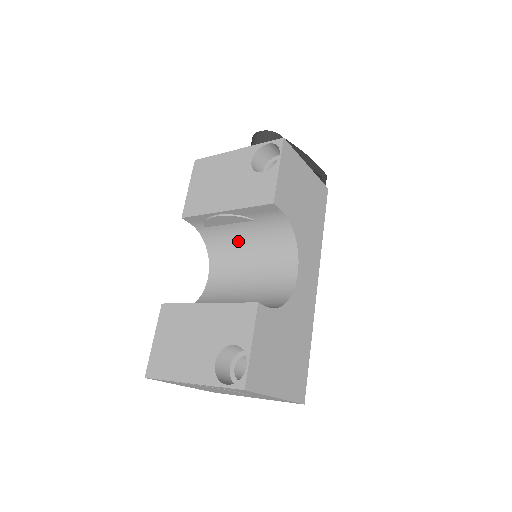
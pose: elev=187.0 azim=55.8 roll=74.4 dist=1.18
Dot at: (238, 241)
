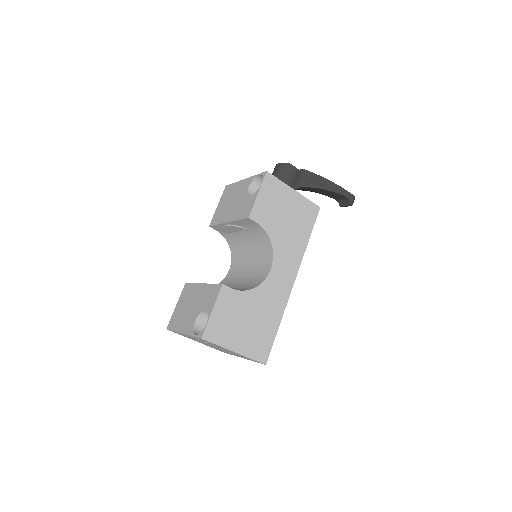
Dot at: (244, 244)
